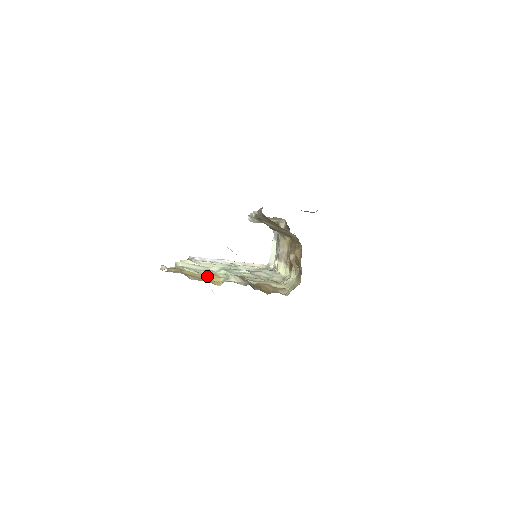
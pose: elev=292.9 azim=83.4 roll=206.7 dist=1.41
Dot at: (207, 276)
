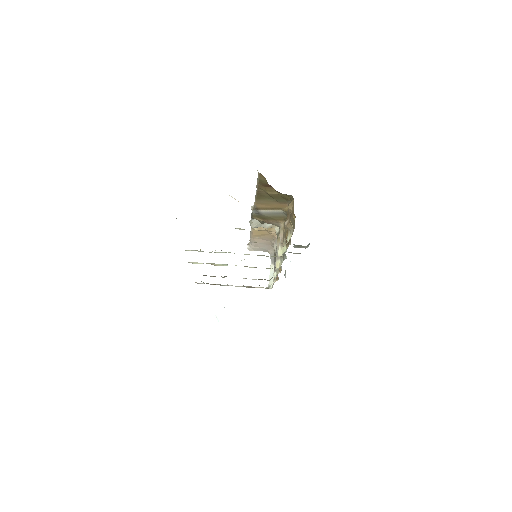
Dot at: occluded
